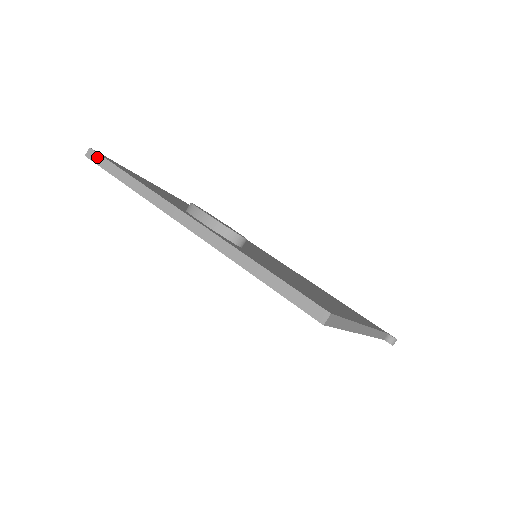
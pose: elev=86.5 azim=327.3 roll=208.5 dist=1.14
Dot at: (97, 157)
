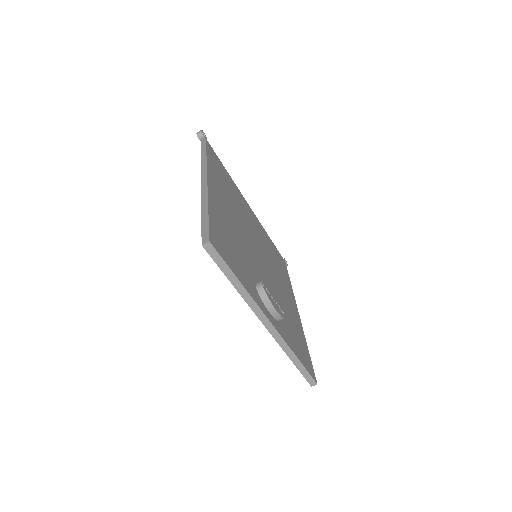
Dot at: (214, 253)
